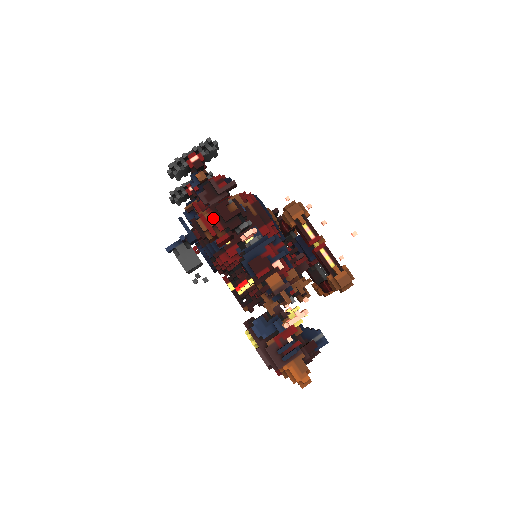
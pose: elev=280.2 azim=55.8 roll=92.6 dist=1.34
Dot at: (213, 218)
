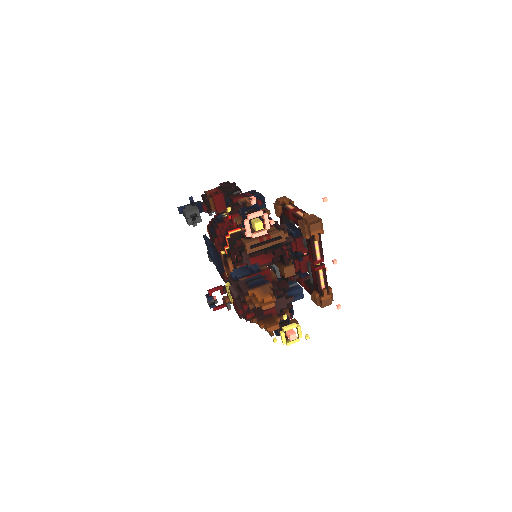
Dot at: (216, 190)
